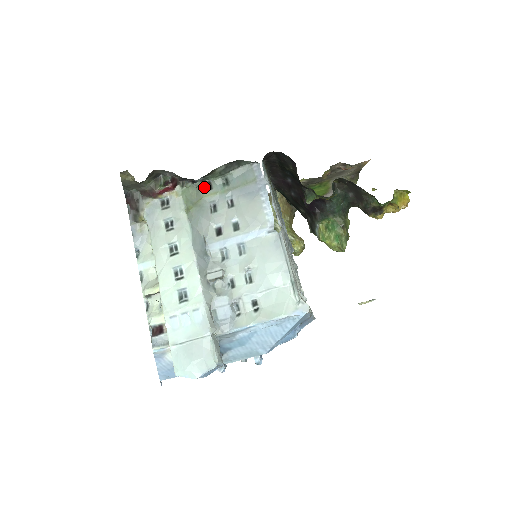
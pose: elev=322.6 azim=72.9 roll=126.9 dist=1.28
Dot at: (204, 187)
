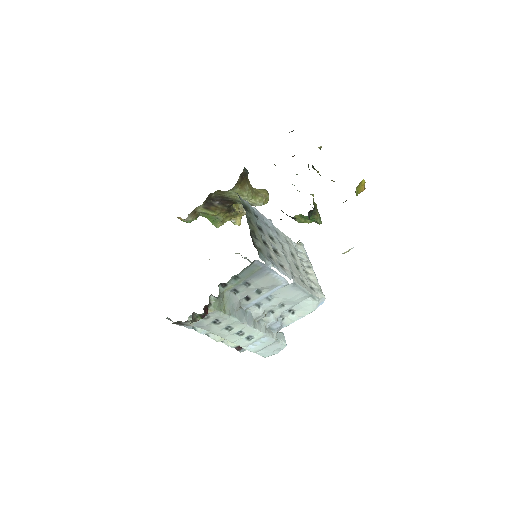
Dot at: (220, 287)
